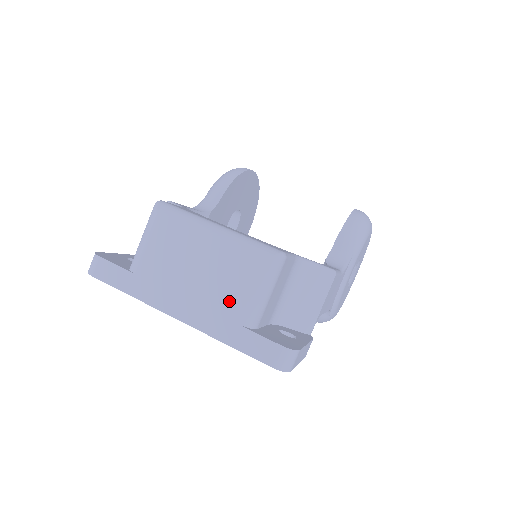
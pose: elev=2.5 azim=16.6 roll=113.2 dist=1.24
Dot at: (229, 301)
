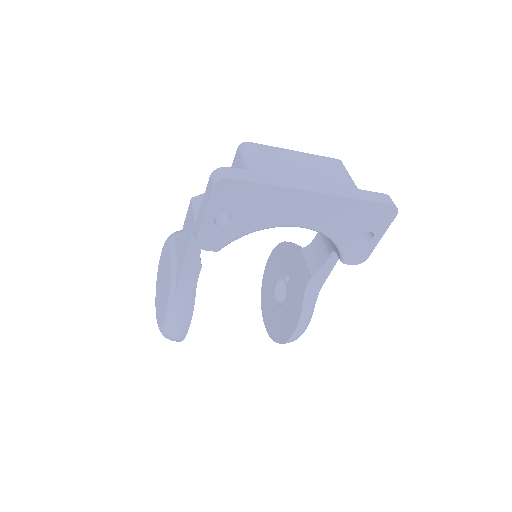
Dot at: (339, 179)
